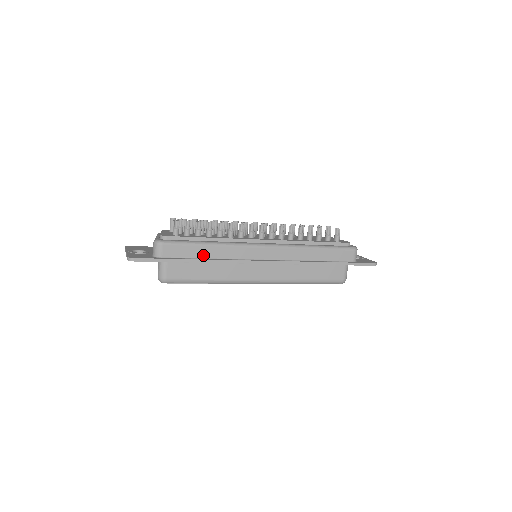
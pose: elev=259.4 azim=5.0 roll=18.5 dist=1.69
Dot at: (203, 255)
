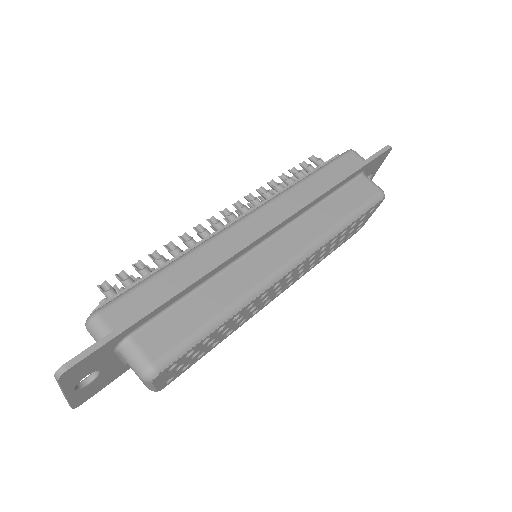
Dot at: (175, 284)
